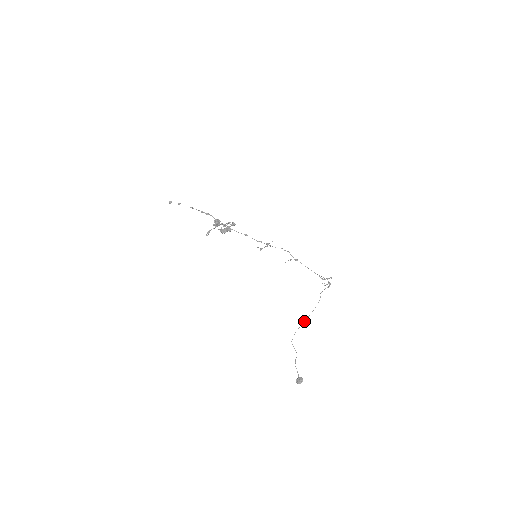
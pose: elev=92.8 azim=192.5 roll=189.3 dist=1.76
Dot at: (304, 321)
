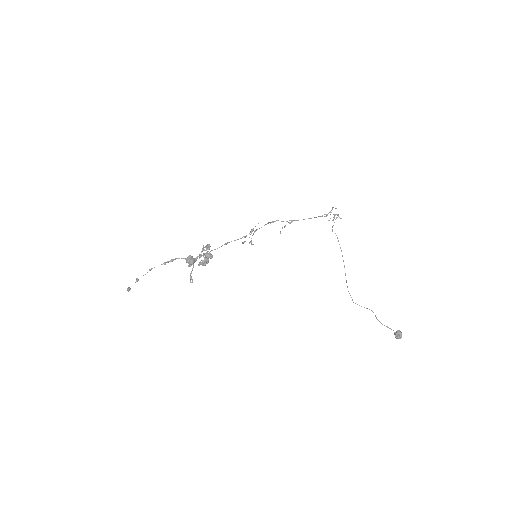
Dot at: occluded
